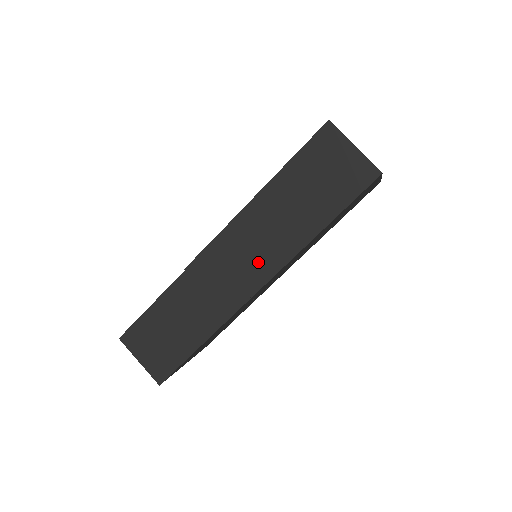
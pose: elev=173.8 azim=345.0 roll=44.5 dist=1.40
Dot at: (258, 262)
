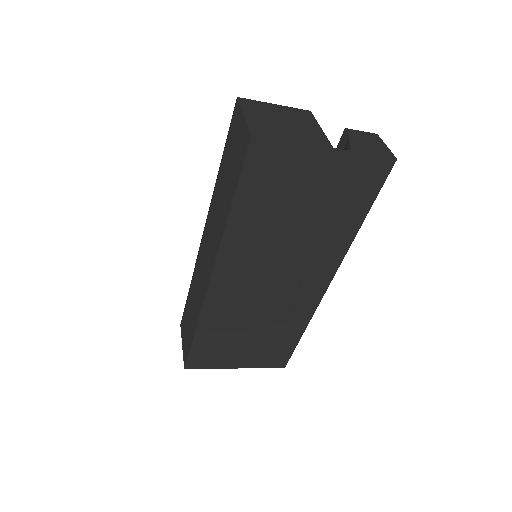
Dot at: (211, 252)
